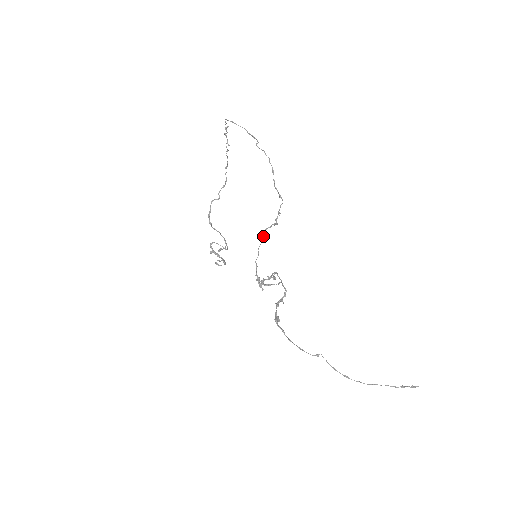
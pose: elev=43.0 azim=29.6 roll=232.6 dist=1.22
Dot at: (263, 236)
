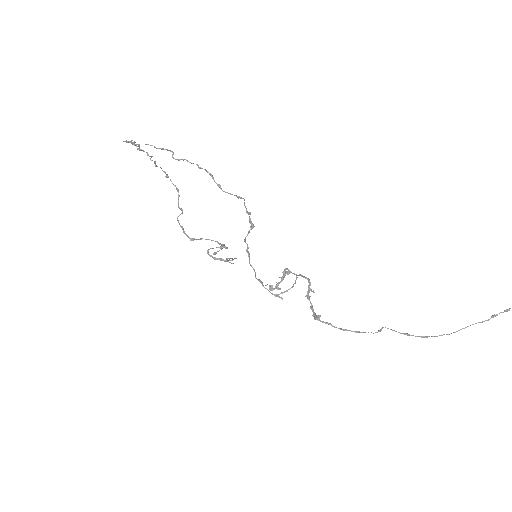
Dot at: (246, 249)
